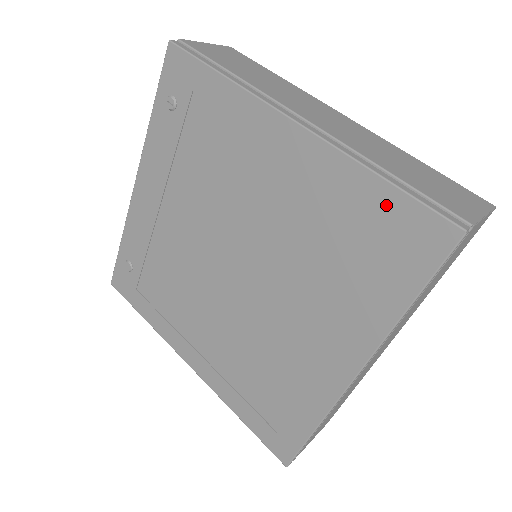
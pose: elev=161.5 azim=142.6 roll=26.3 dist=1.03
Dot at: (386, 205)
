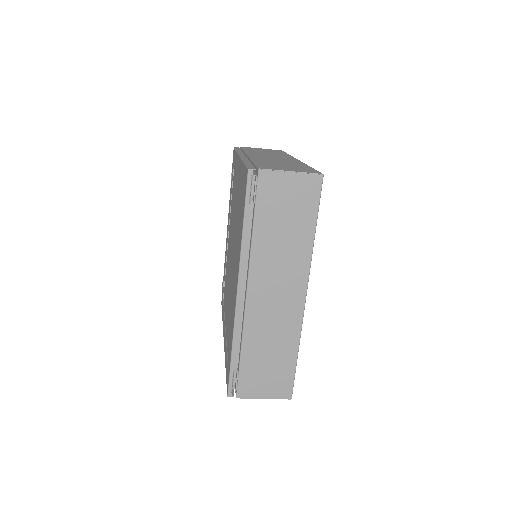
Dot at: (243, 176)
